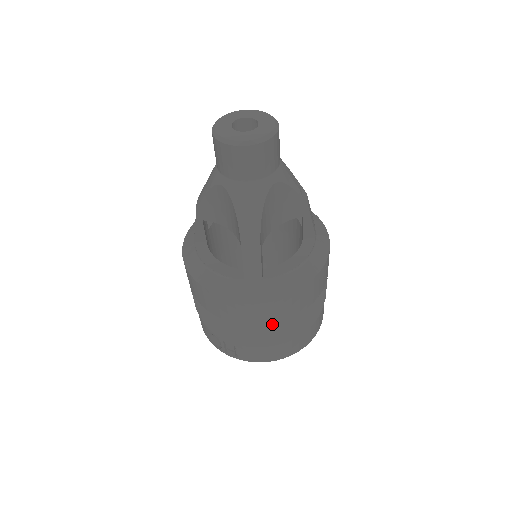
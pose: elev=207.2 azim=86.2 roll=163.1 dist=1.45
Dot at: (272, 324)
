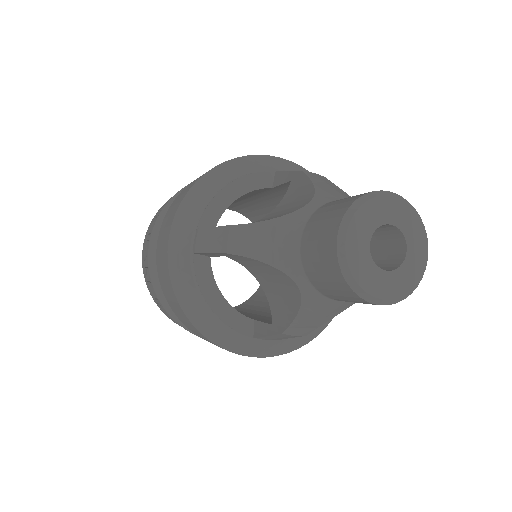
Dot at: occluded
